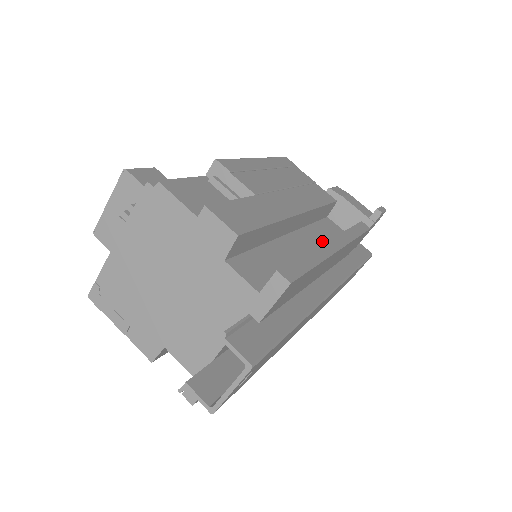
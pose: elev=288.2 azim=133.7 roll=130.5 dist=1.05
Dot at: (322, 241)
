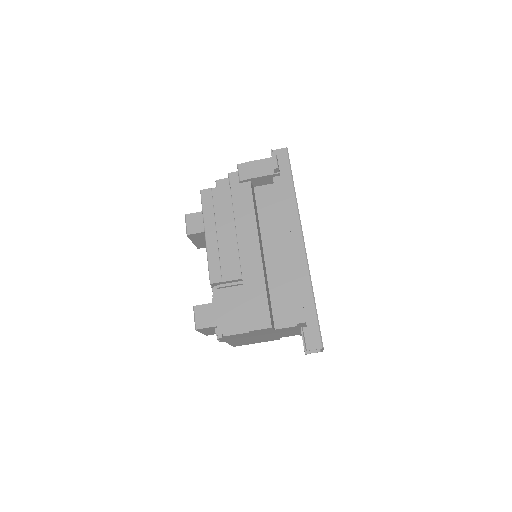
Dot at: (274, 226)
